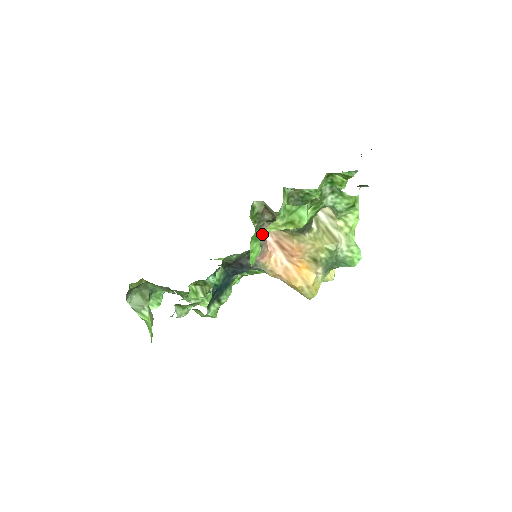
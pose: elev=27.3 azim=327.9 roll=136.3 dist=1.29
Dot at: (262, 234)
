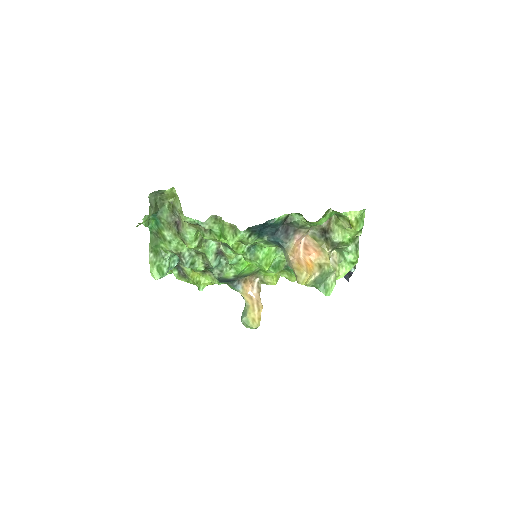
Dot at: (343, 212)
